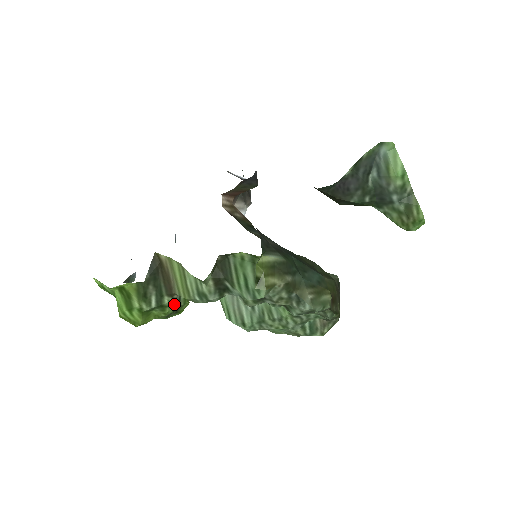
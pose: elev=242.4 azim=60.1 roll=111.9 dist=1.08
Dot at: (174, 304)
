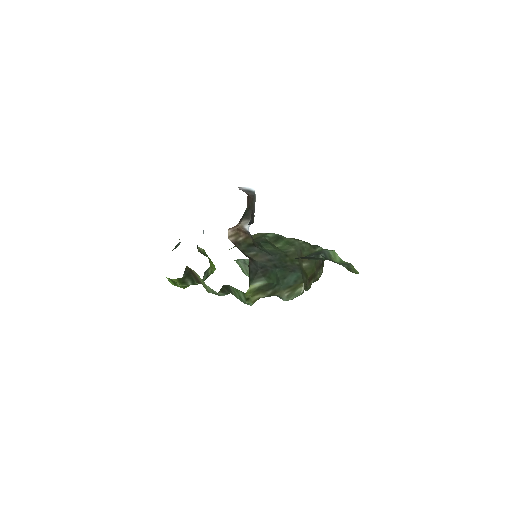
Dot at: (204, 280)
